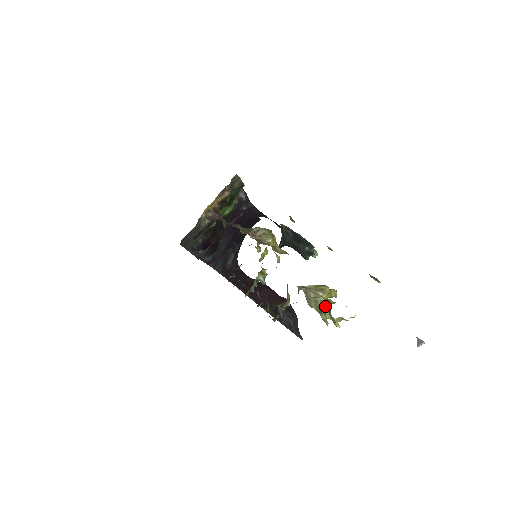
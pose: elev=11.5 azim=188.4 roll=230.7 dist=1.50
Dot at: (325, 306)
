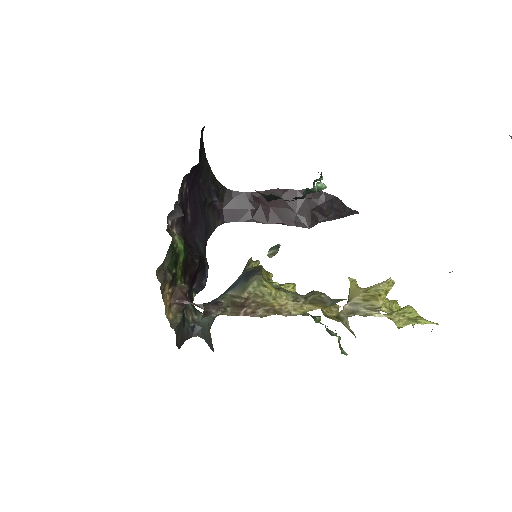
Dot at: occluded
